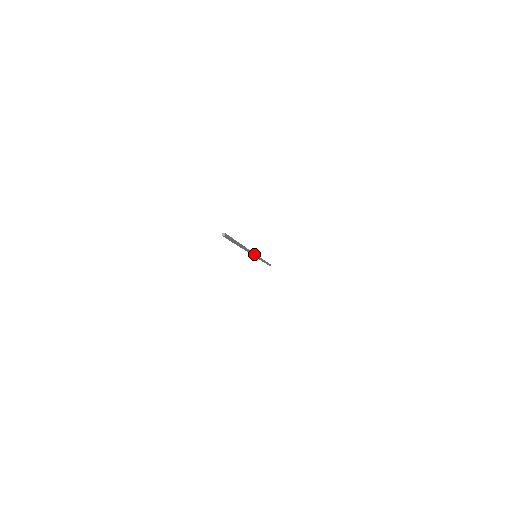
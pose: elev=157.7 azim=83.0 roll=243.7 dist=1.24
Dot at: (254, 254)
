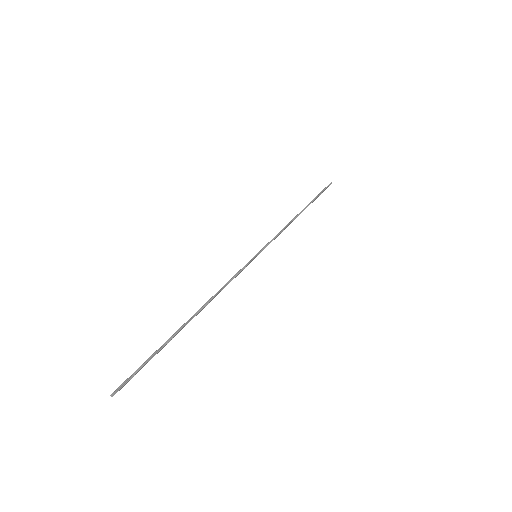
Dot at: (245, 267)
